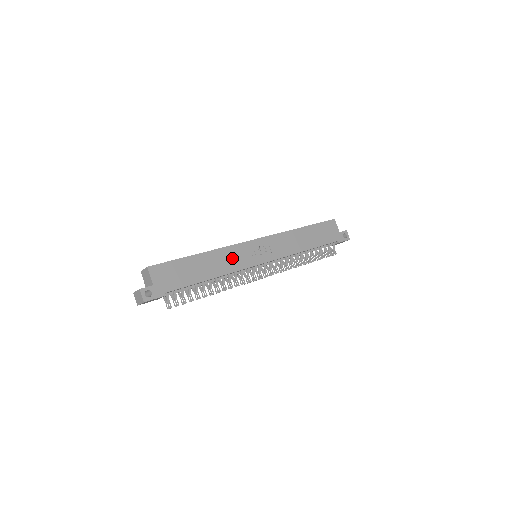
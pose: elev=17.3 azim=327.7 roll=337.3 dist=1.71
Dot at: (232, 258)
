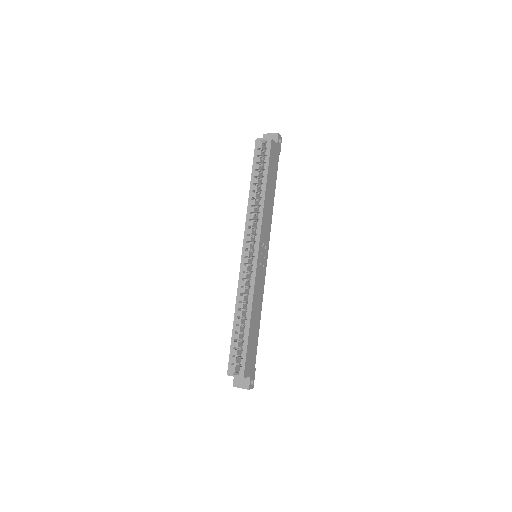
Dot at: (259, 290)
